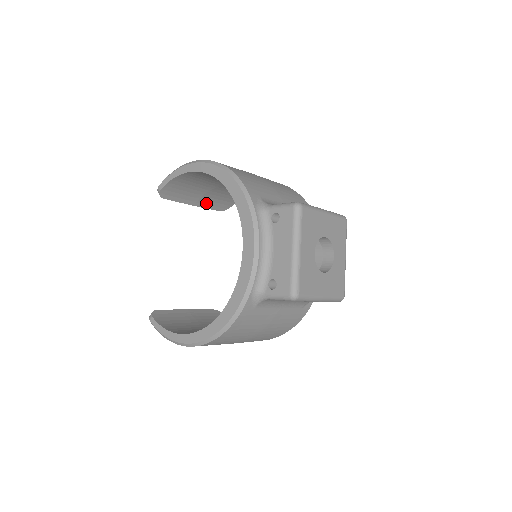
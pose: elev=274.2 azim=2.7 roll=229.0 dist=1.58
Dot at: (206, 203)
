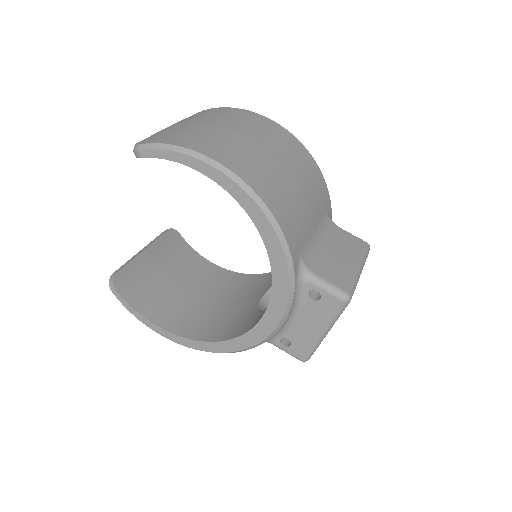
Dot at: occluded
